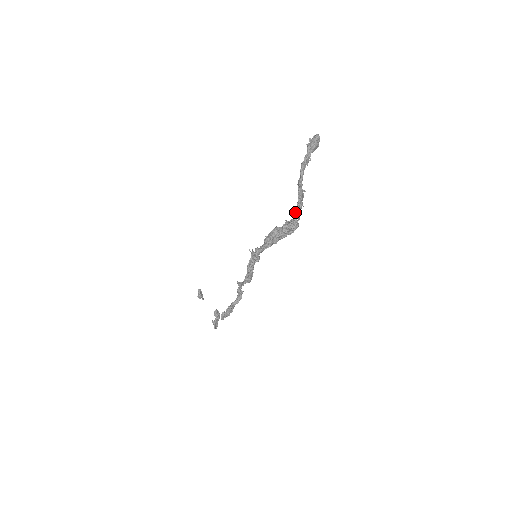
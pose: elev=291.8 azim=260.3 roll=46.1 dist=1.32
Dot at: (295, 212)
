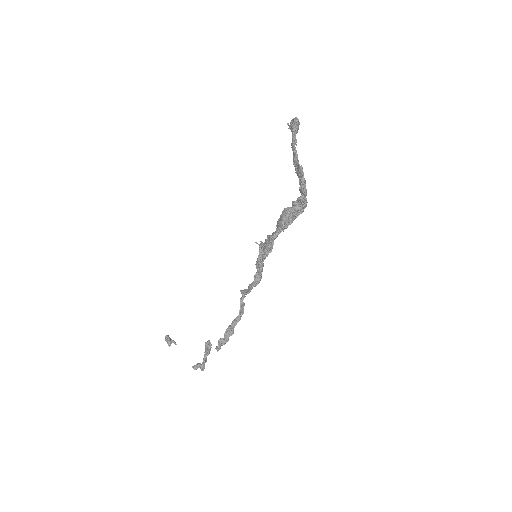
Dot at: (301, 189)
